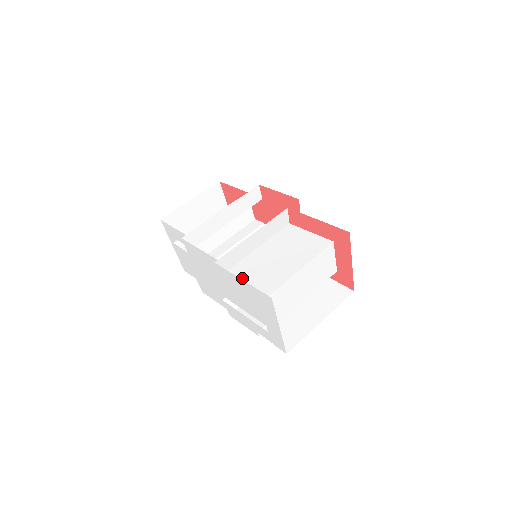
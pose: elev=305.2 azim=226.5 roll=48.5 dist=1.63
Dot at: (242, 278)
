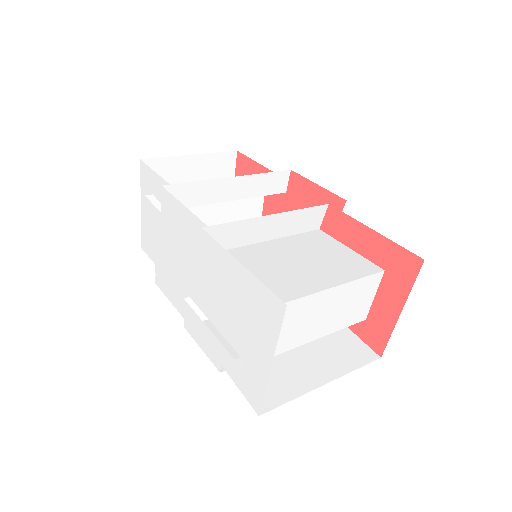
Dot at: occluded
